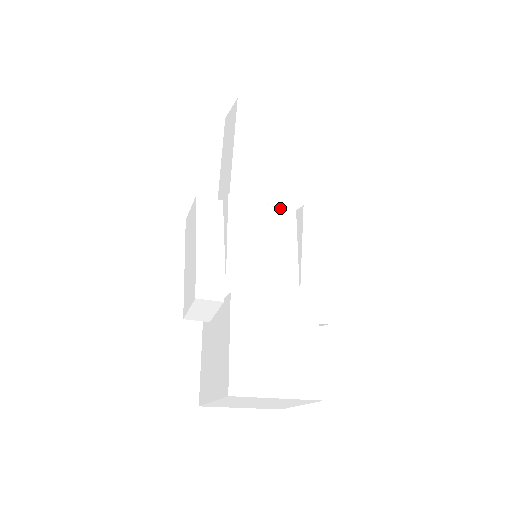
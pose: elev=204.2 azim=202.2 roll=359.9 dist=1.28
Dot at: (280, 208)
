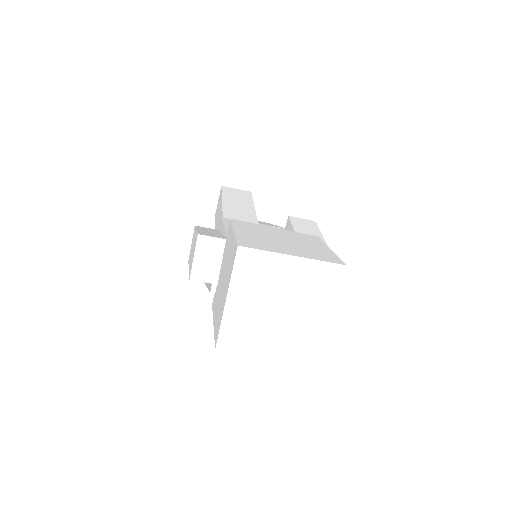
Dot at: (270, 226)
